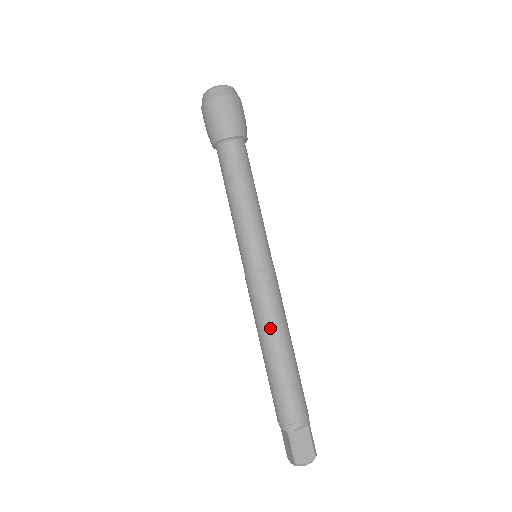
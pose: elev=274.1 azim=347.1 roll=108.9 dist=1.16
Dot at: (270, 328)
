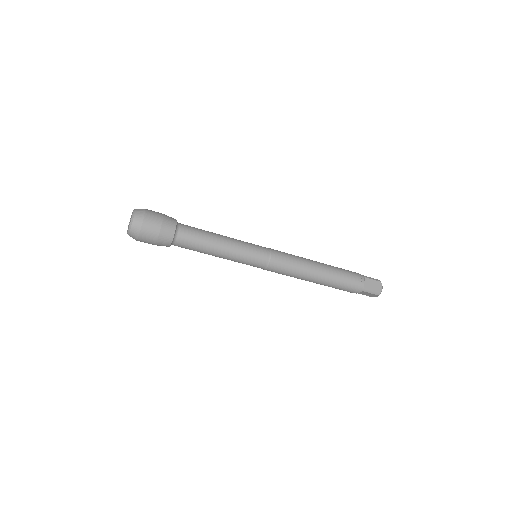
Dot at: (305, 271)
